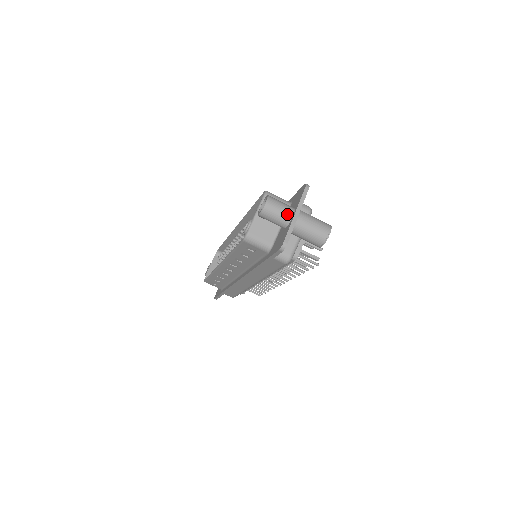
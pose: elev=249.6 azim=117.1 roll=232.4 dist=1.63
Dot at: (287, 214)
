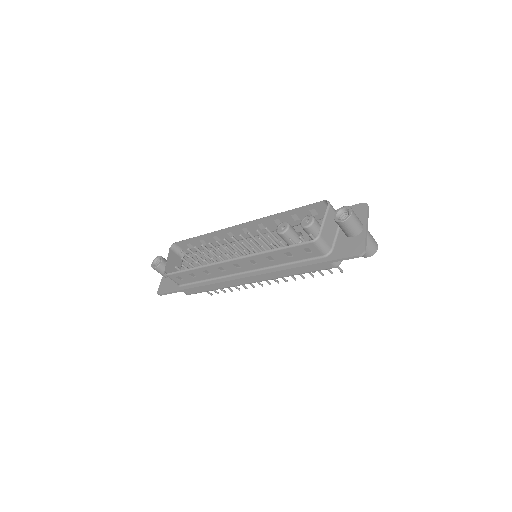
Dot at: (361, 226)
